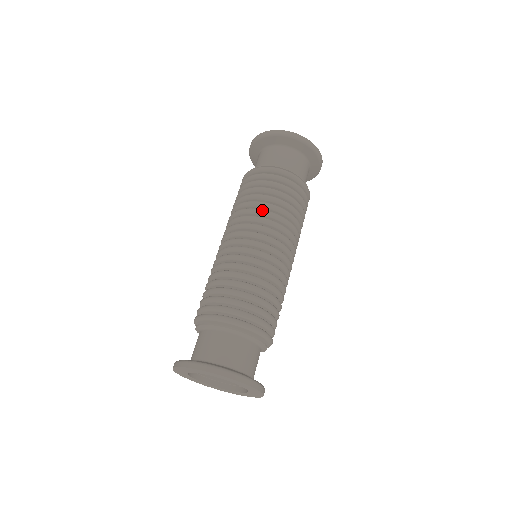
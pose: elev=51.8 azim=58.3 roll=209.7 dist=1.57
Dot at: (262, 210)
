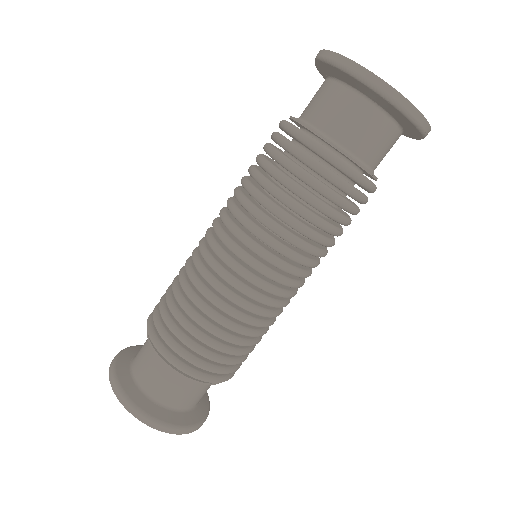
Dot at: (317, 252)
